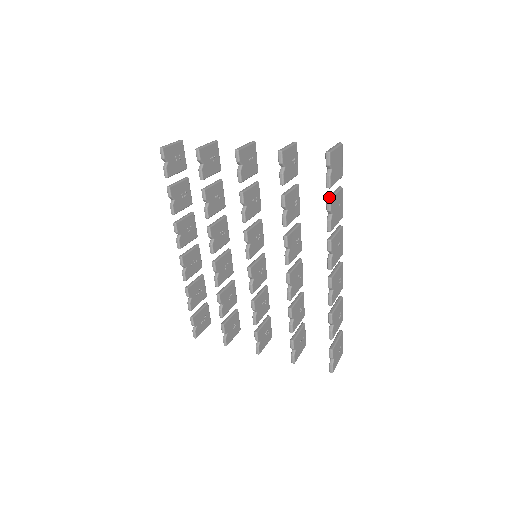
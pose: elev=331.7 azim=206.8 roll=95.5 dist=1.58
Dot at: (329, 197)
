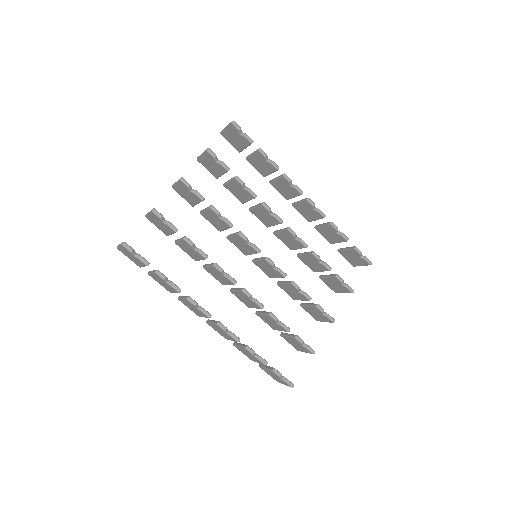
Dot at: (258, 149)
